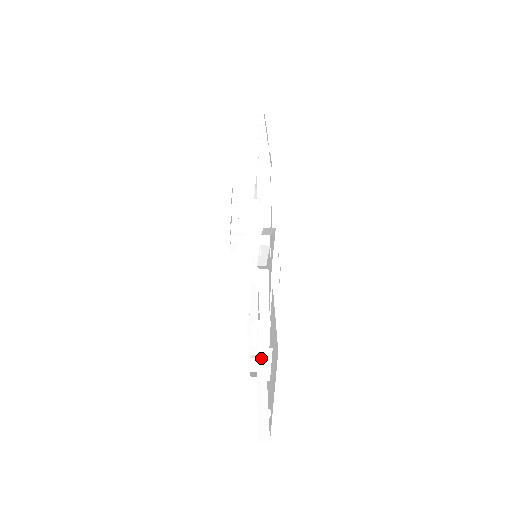
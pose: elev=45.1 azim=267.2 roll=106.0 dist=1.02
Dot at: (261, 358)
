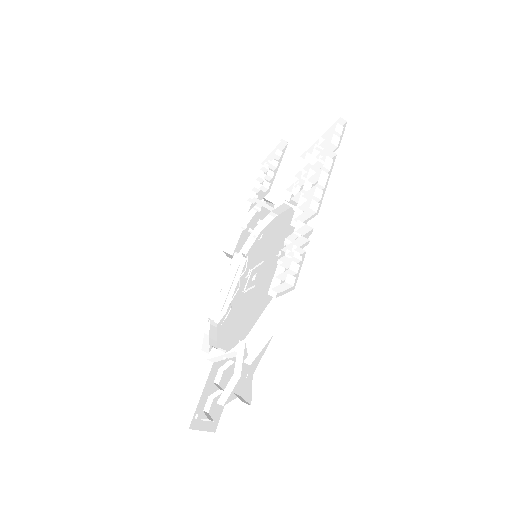
Dot at: (207, 401)
